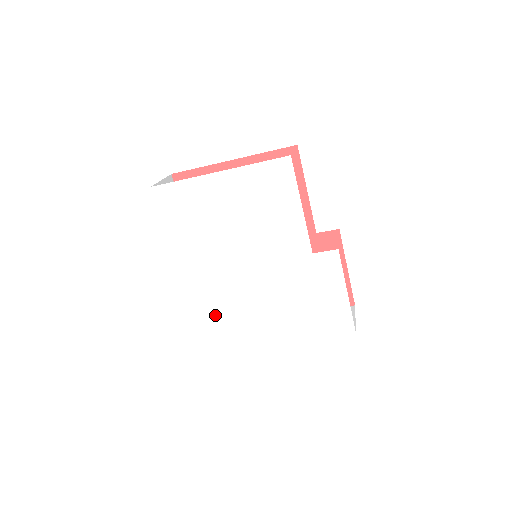
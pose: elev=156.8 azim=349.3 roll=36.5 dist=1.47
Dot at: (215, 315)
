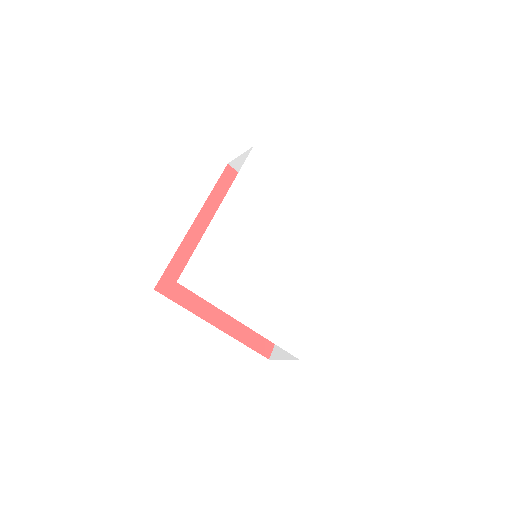
Dot at: (217, 260)
